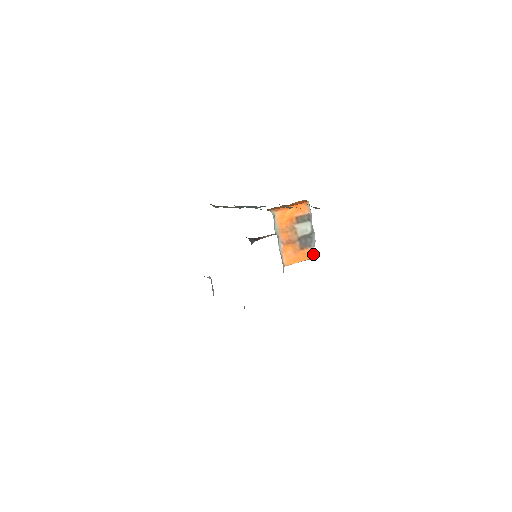
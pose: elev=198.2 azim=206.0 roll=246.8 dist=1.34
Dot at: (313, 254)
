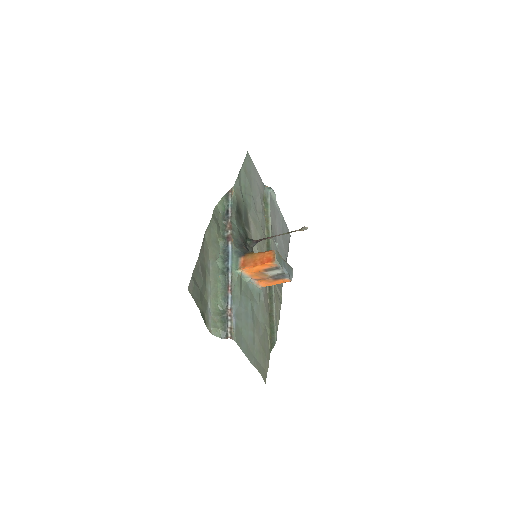
Dot at: (288, 281)
